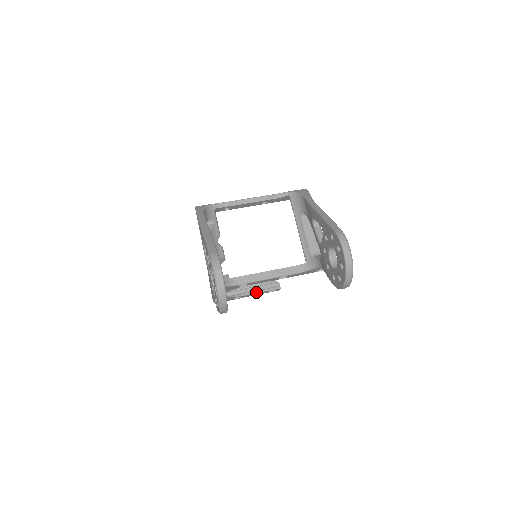
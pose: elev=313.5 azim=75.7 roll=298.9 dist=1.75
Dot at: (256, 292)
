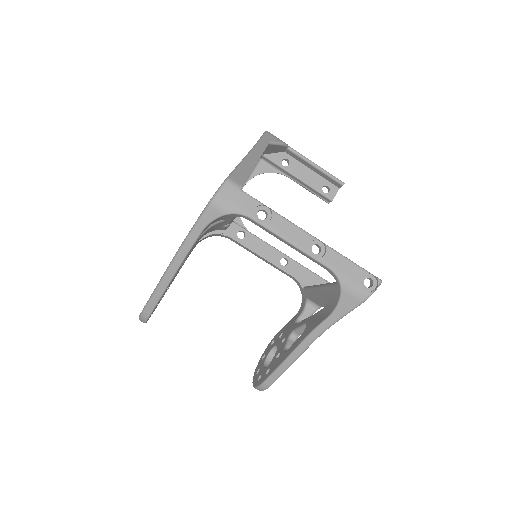
Dot at: (300, 185)
